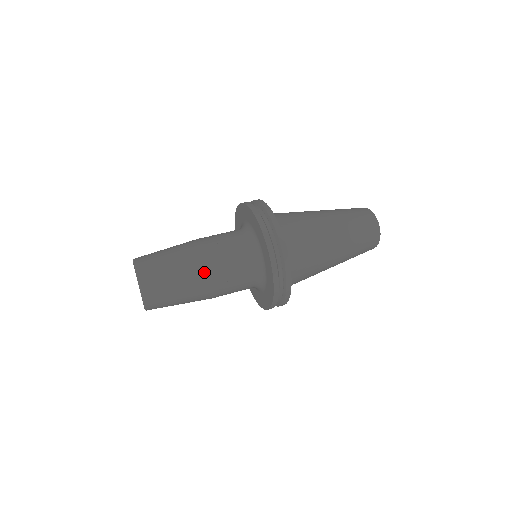
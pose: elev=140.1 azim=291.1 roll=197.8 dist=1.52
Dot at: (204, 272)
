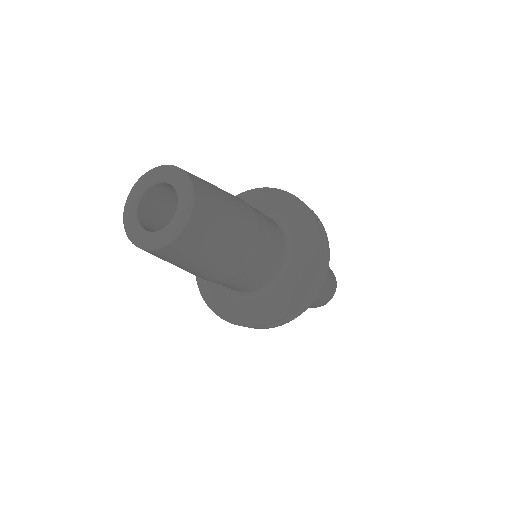
Dot at: occluded
